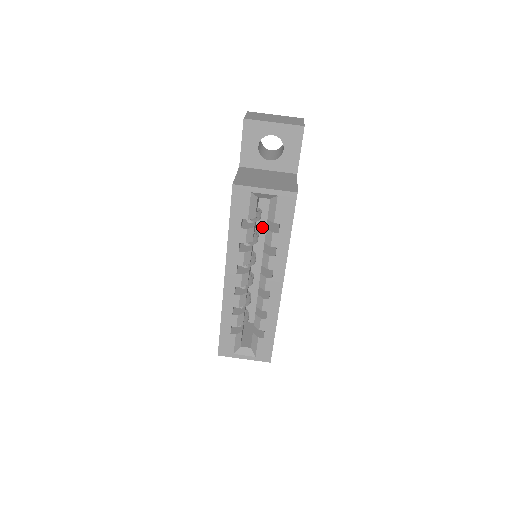
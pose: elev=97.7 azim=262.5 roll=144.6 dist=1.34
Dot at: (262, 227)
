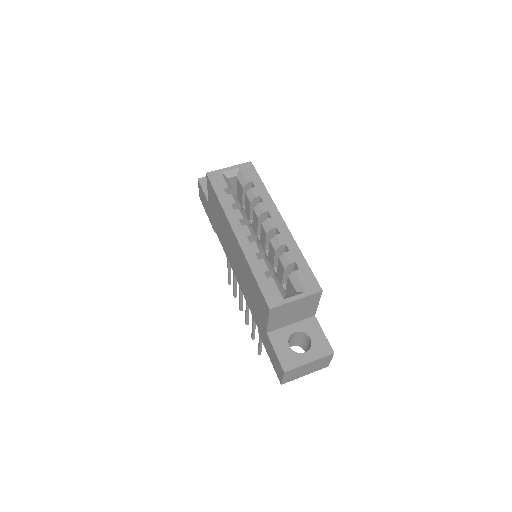
Dot at: occluded
